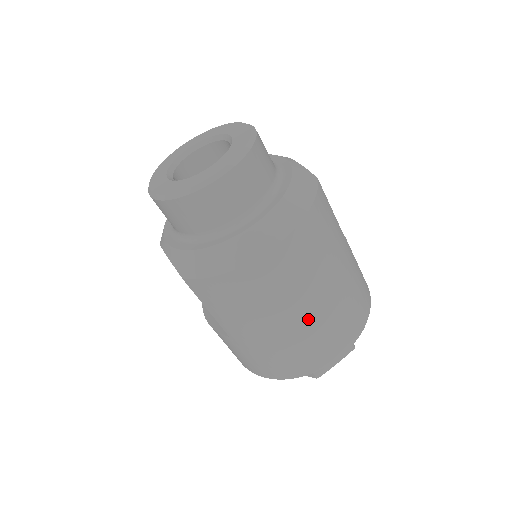
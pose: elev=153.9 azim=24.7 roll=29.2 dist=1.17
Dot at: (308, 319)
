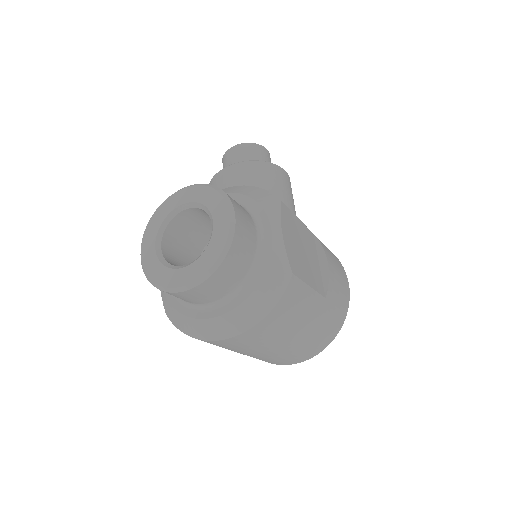
Dot at: (265, 355)
